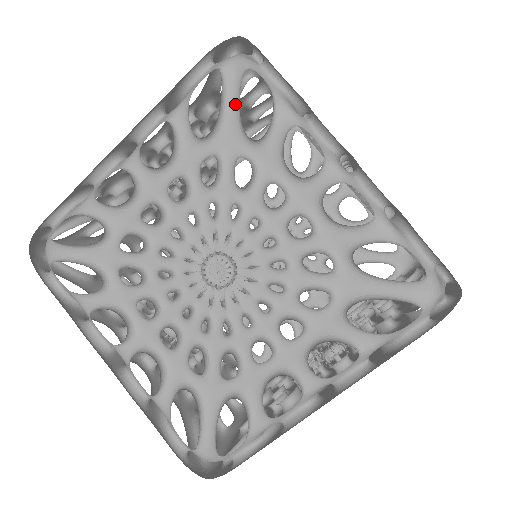
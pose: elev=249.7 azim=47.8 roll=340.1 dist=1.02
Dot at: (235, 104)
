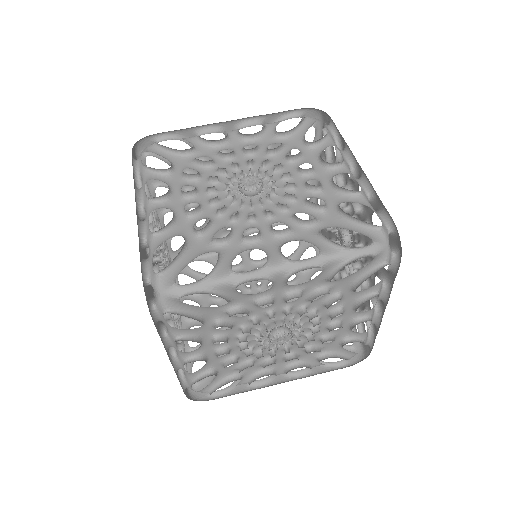
Dot at: (193, 307)
